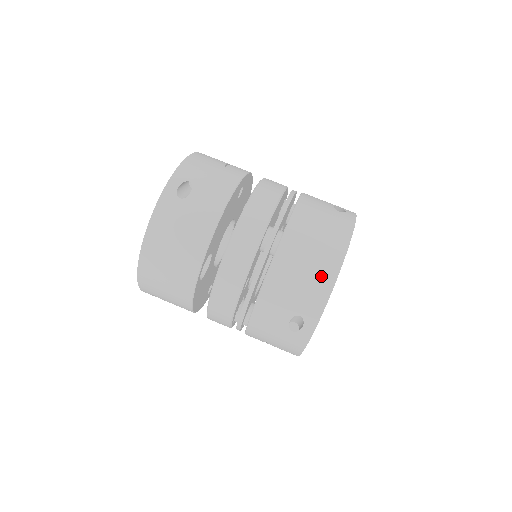
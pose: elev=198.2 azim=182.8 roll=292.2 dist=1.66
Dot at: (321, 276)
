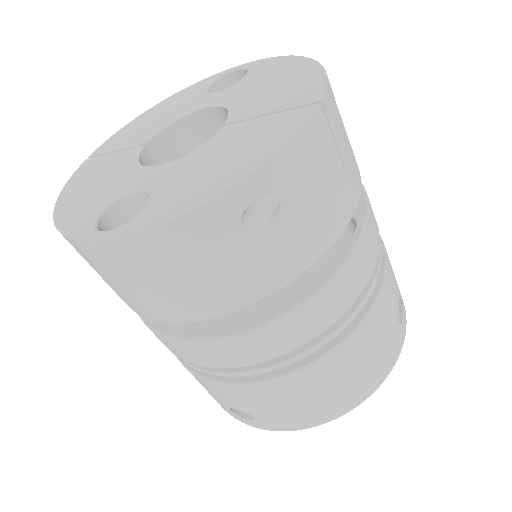
Dot at: (317, 413)
